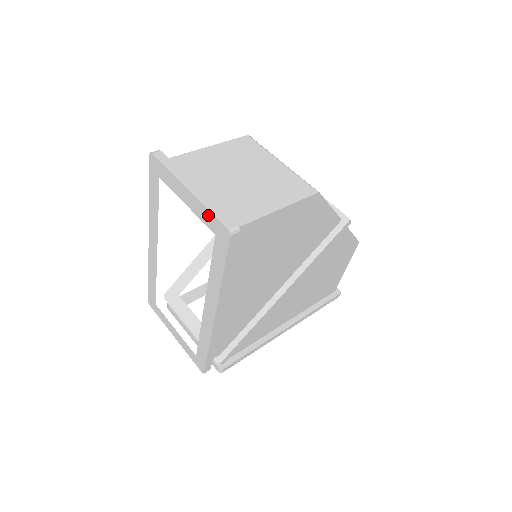
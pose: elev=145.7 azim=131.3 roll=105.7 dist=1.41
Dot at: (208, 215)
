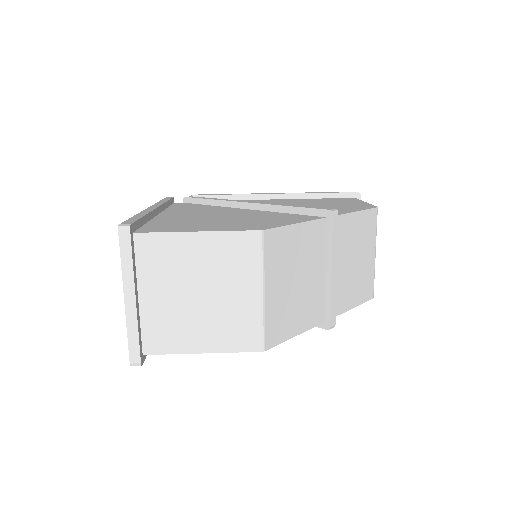
Dot at: (129, 332)
